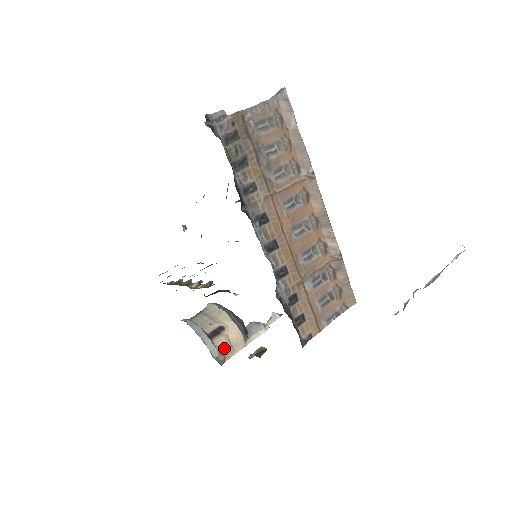
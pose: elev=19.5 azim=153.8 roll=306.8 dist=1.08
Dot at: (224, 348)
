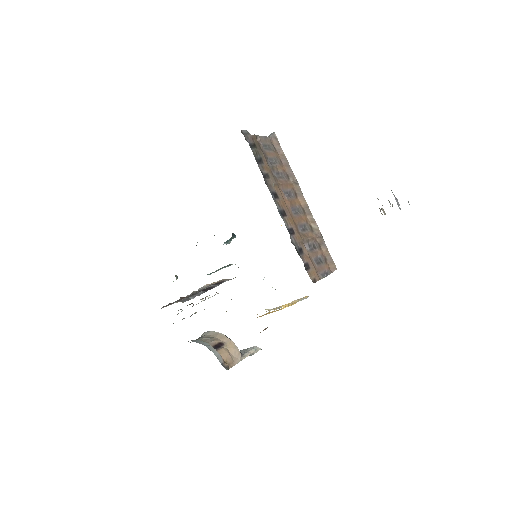
Dot at: (226, 358)
